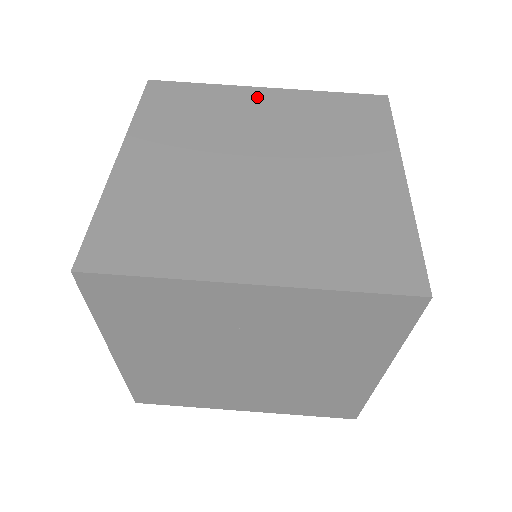
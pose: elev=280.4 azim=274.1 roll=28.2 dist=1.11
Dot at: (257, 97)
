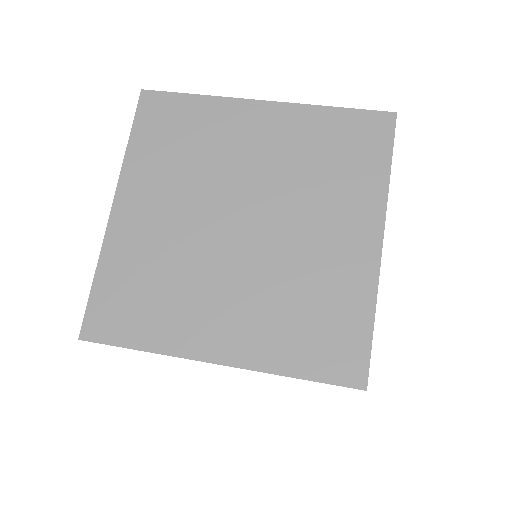
Dot at: occluded
